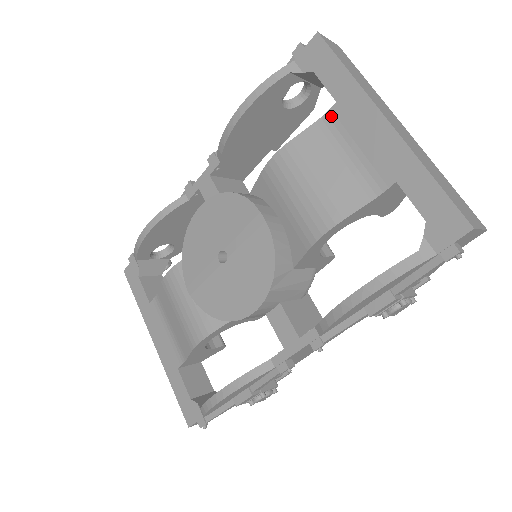
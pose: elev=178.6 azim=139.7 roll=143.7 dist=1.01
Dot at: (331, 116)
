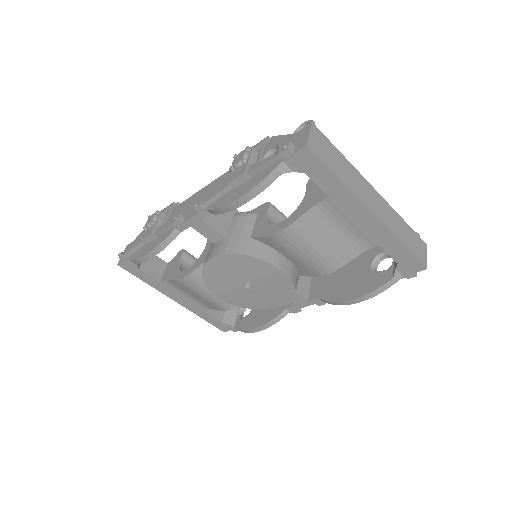
Dot at: (325, 205)
